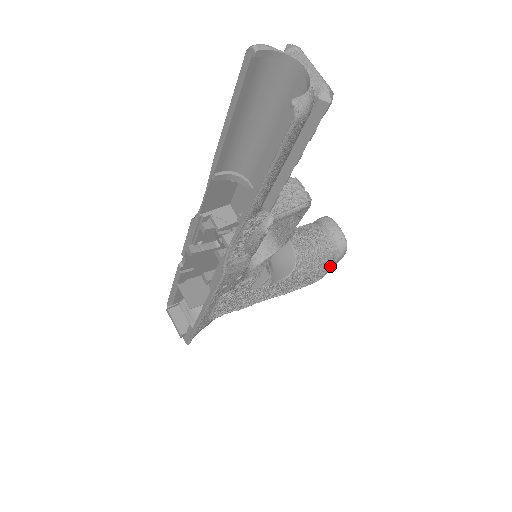
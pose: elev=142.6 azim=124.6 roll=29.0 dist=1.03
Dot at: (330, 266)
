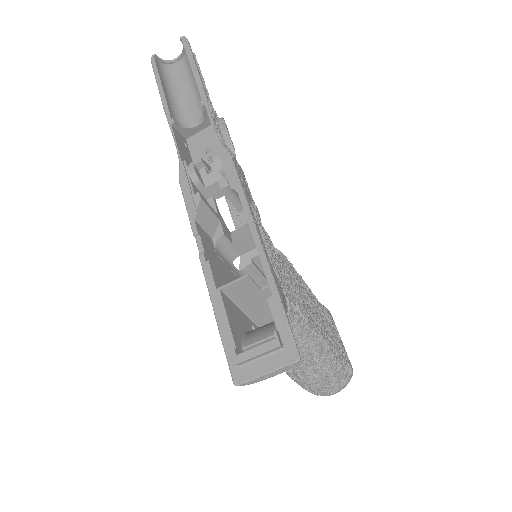
Dot at: (333, 323)
